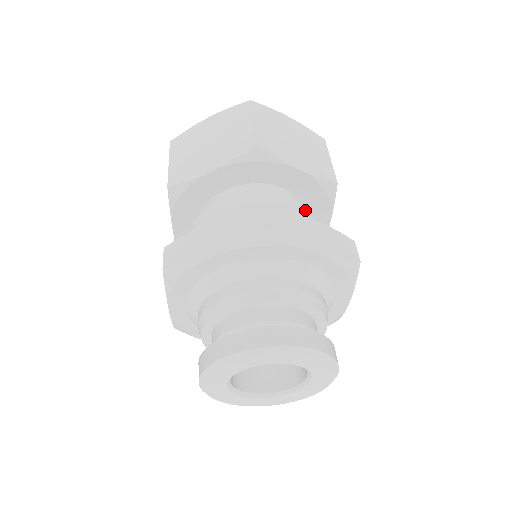
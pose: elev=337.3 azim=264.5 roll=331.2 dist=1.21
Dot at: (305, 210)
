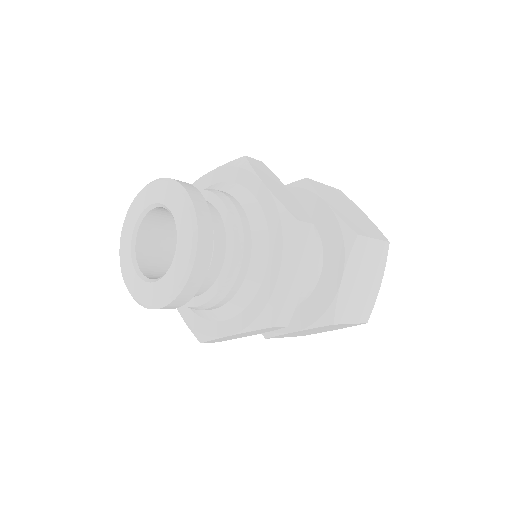
Dot at: occluded
